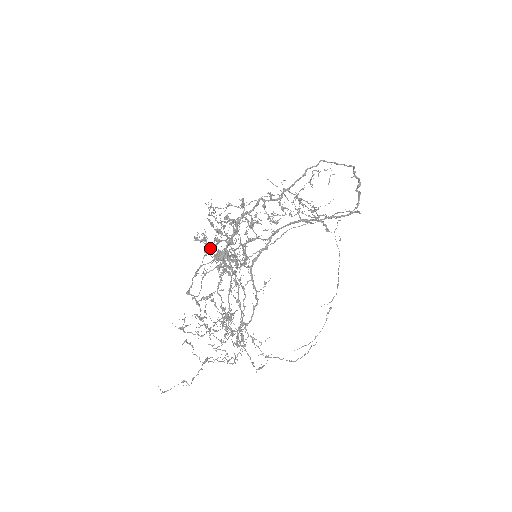
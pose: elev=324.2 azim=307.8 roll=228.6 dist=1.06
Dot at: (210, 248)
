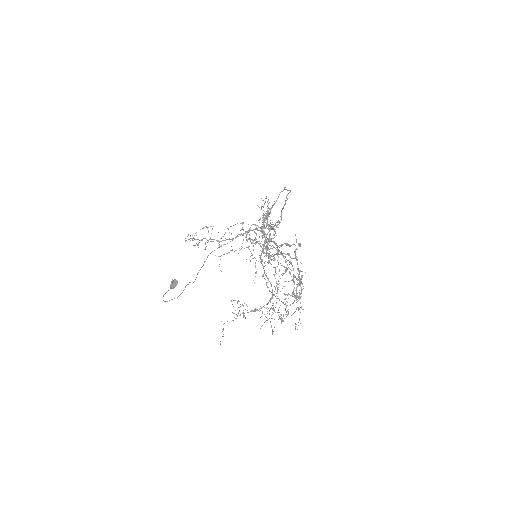
Dot at: (267, 245)
